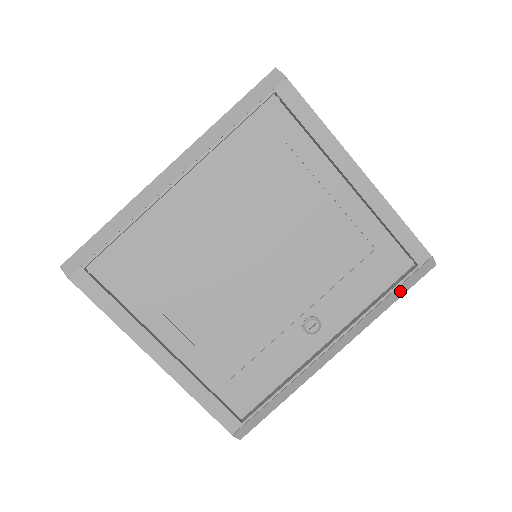
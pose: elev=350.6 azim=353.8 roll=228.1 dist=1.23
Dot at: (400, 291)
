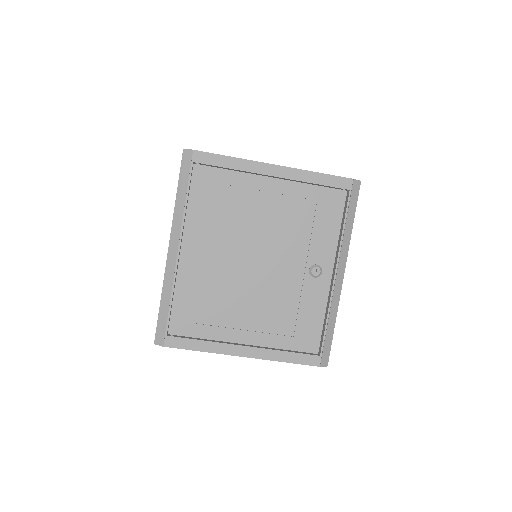
Dot at: (351, 212)
